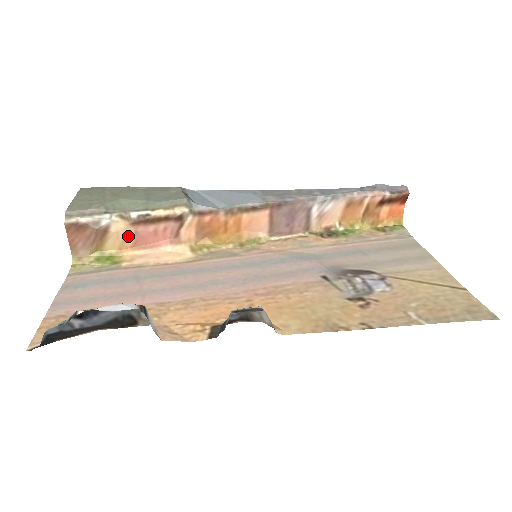
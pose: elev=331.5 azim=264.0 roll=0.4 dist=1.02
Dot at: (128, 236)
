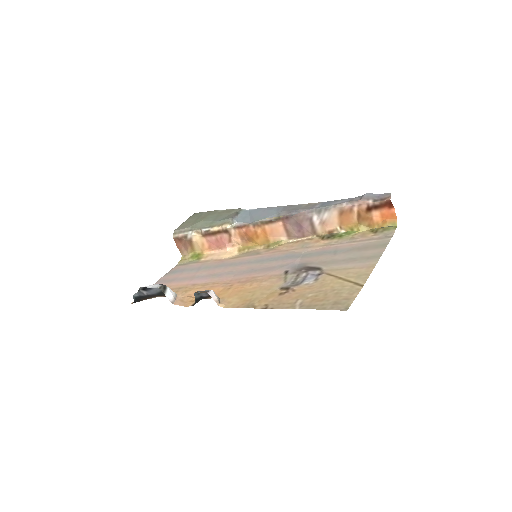
Dot at: (204, 243)
